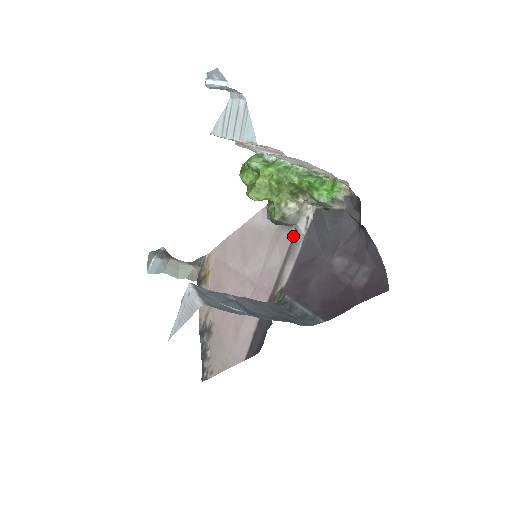
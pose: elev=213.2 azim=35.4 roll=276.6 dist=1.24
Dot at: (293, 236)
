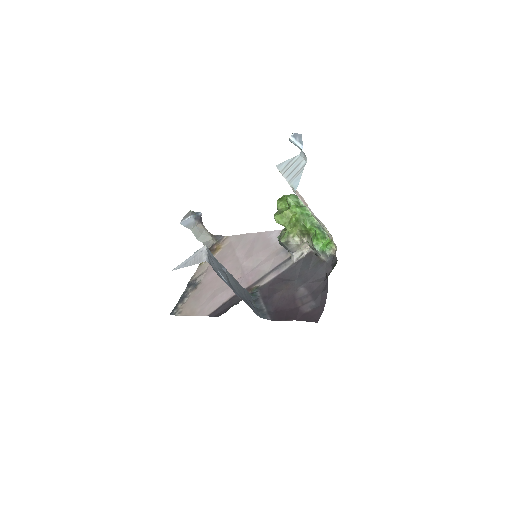
Dot at: (287, 259)
